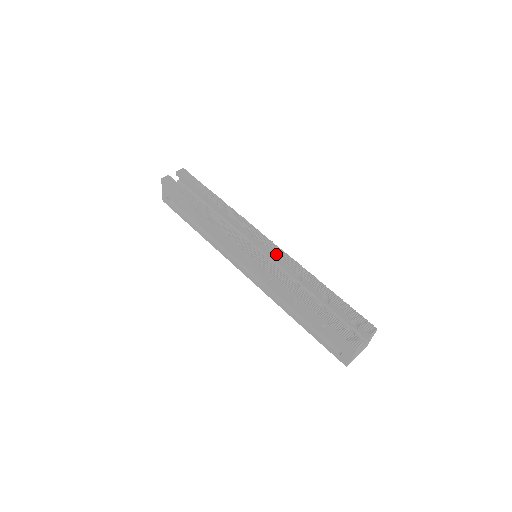
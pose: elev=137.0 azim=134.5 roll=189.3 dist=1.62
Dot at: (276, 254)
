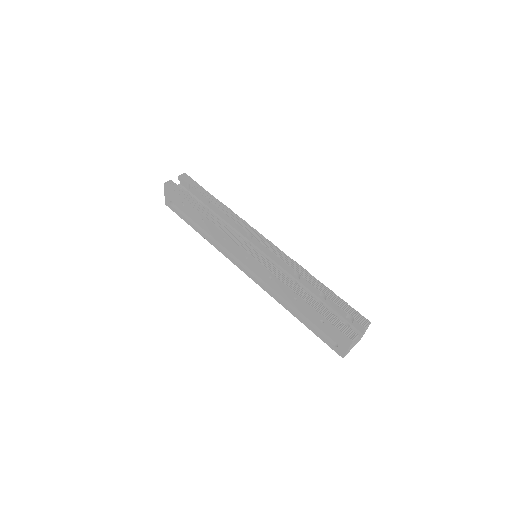
Dot at: (275, 254)
